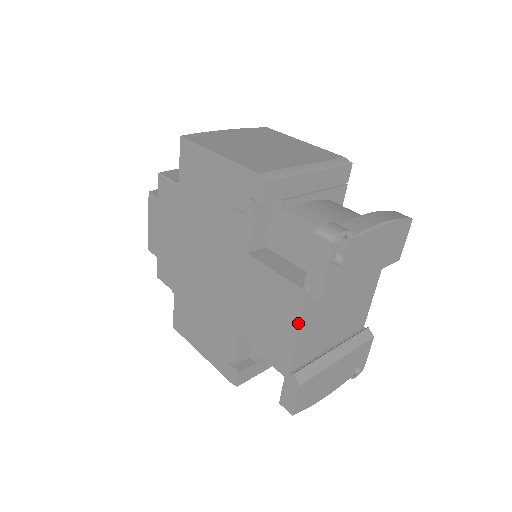
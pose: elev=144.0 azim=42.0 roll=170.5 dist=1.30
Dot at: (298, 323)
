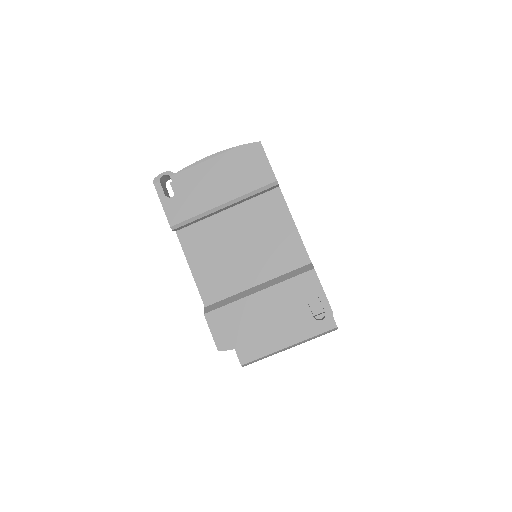
Dot at: (186, 259)
